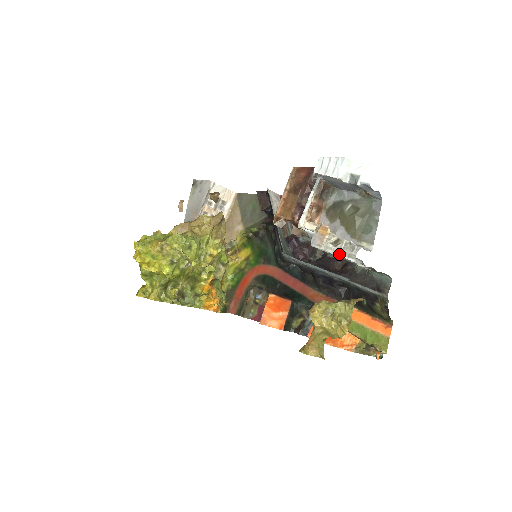
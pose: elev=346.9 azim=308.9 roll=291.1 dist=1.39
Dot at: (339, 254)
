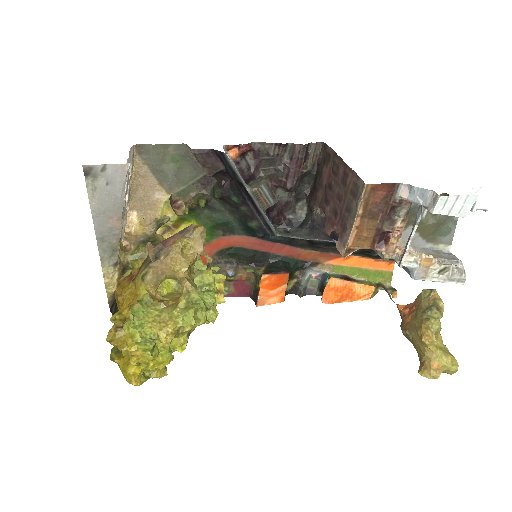
Dot at: (447, 281)
